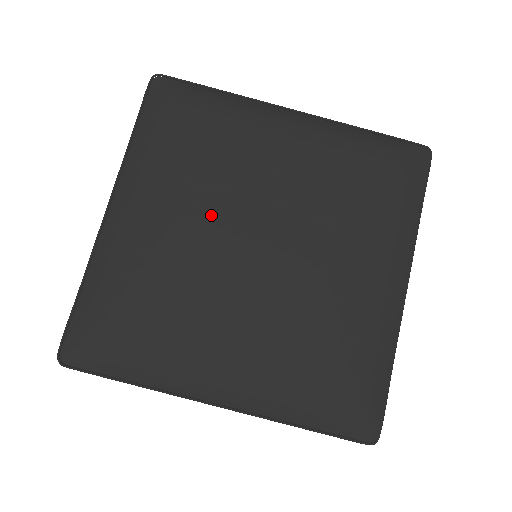
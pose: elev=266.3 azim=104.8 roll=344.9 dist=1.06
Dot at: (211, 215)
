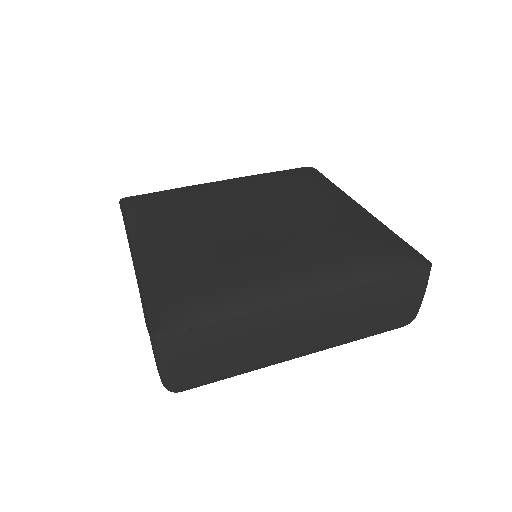
Dot at: (210, 220)
